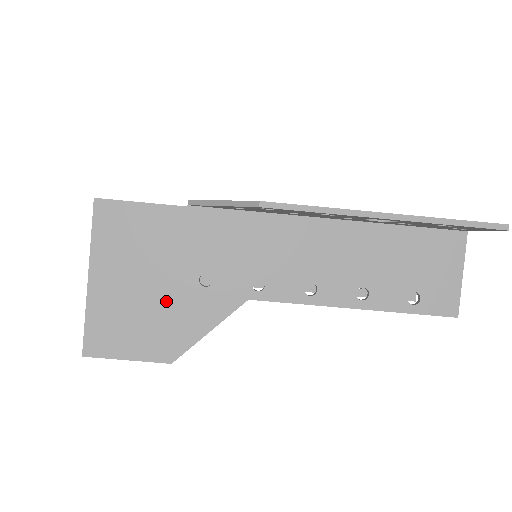
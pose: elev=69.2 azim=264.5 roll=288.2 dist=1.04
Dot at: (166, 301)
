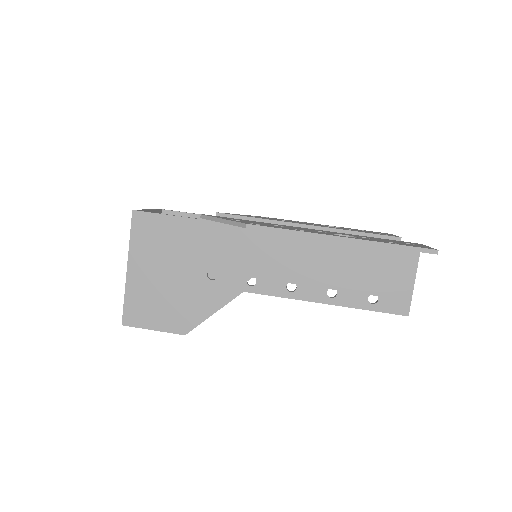
Dot at: (182, 289)
